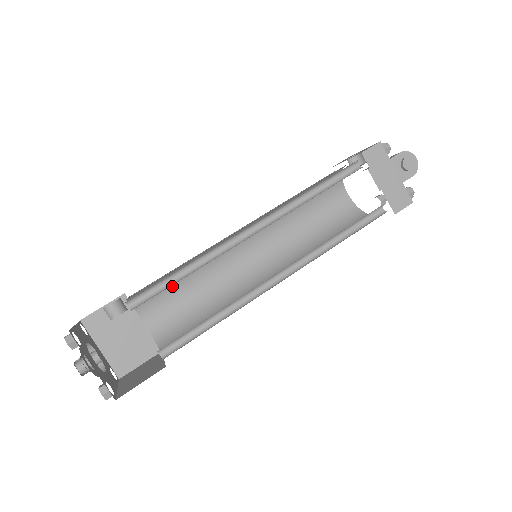
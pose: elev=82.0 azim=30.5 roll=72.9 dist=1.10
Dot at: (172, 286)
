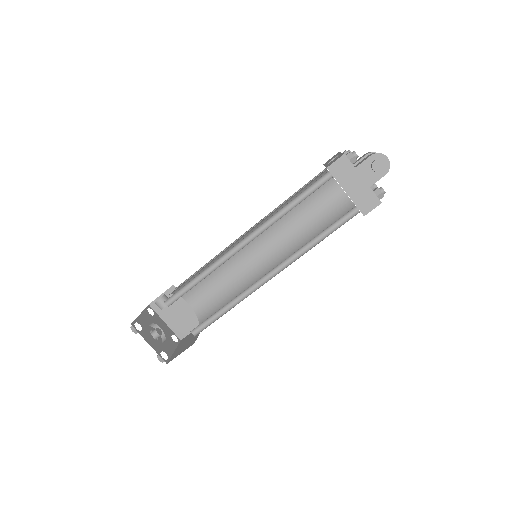
Dot at: (203, 279)
